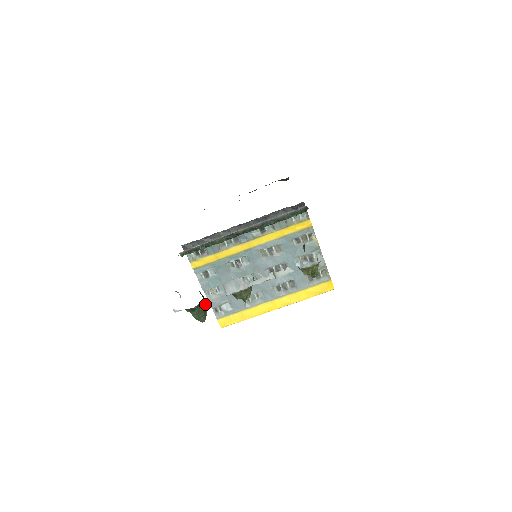
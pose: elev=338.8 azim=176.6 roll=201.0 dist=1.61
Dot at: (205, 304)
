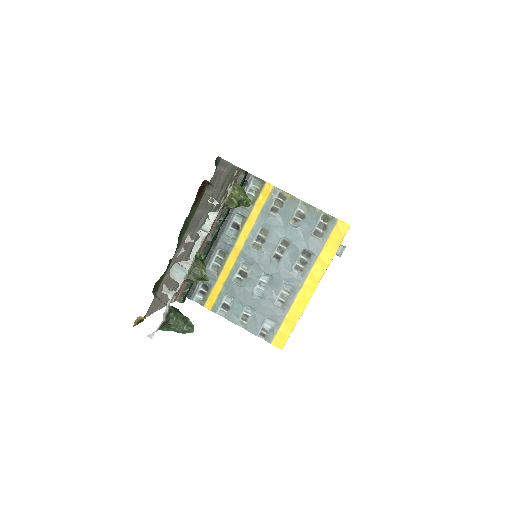
Dot at: (179, 312)
